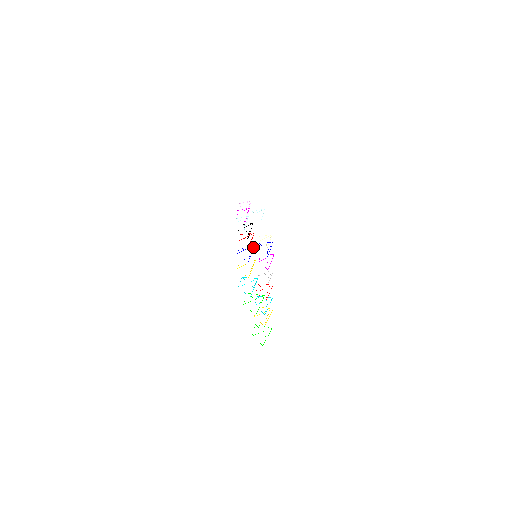
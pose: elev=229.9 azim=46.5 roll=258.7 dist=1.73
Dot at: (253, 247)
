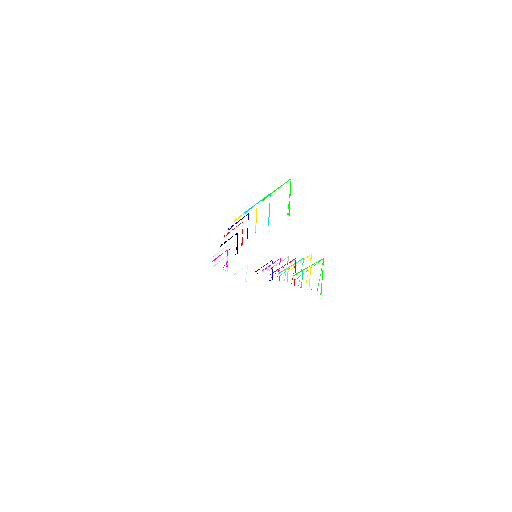
Dot at: occluded
